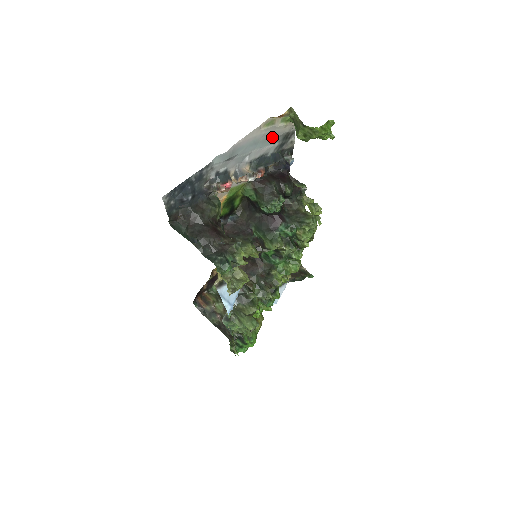
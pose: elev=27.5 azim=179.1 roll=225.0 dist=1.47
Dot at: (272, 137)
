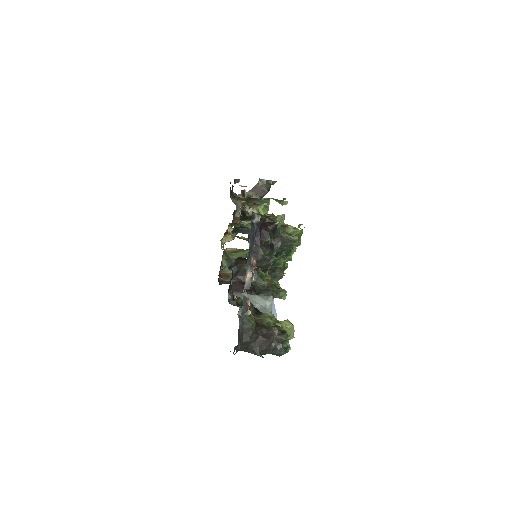
Dot at: occluded
